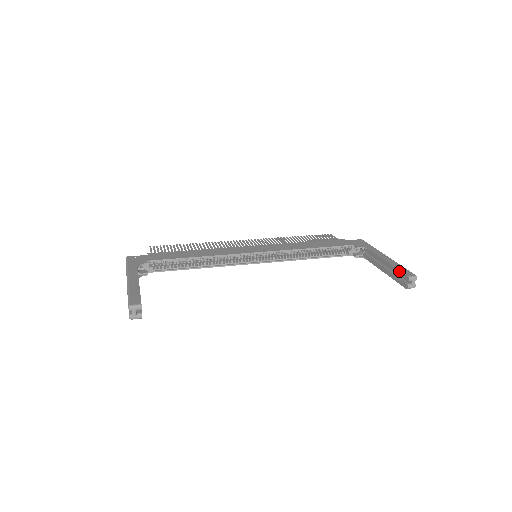
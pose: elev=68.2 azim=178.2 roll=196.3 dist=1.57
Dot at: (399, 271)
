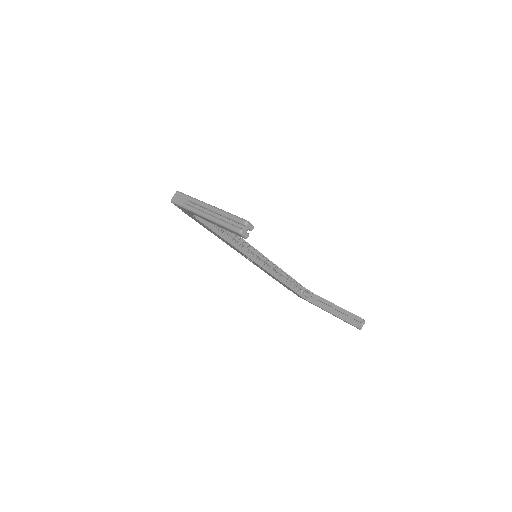
Dot at: (353, 314)
